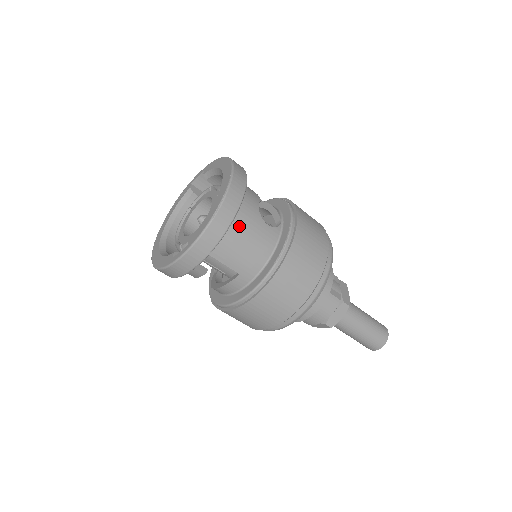
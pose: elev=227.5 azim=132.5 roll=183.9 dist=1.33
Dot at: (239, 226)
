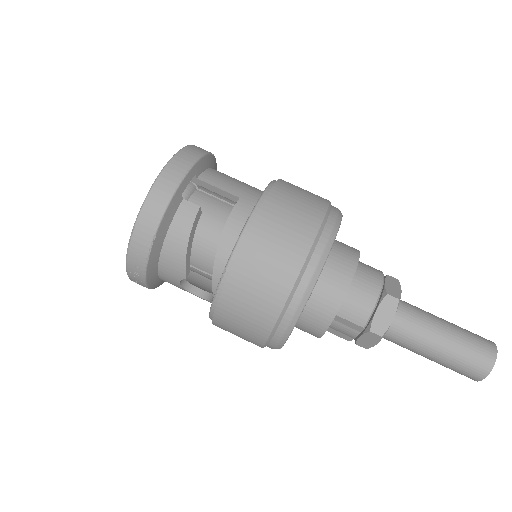
Dot at: occluded
